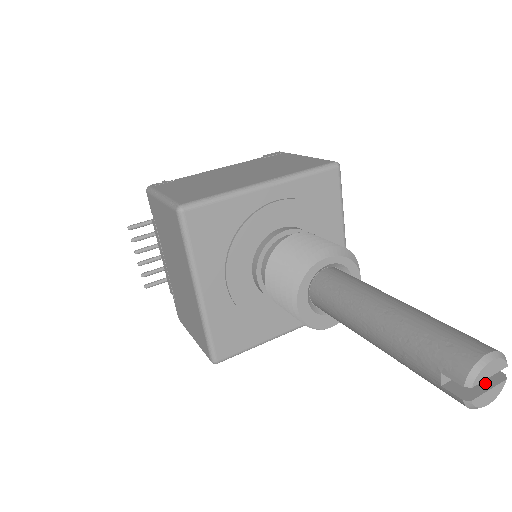
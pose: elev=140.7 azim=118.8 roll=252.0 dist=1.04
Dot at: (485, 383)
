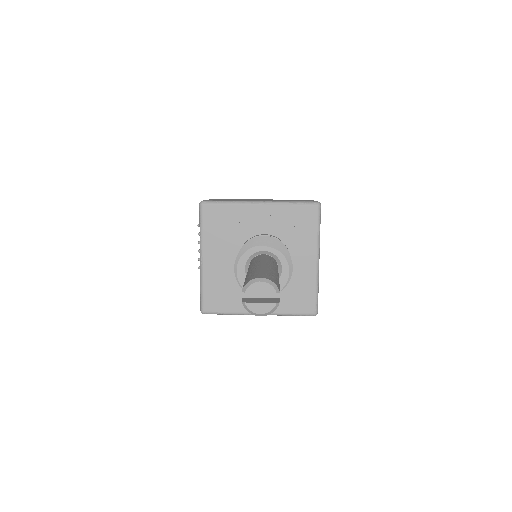
Dot at: (263, 301)
